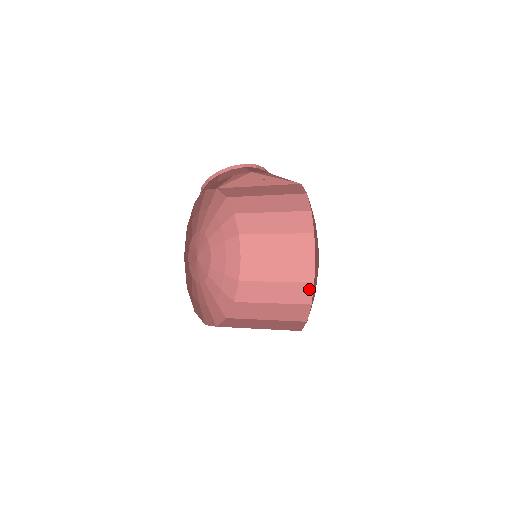
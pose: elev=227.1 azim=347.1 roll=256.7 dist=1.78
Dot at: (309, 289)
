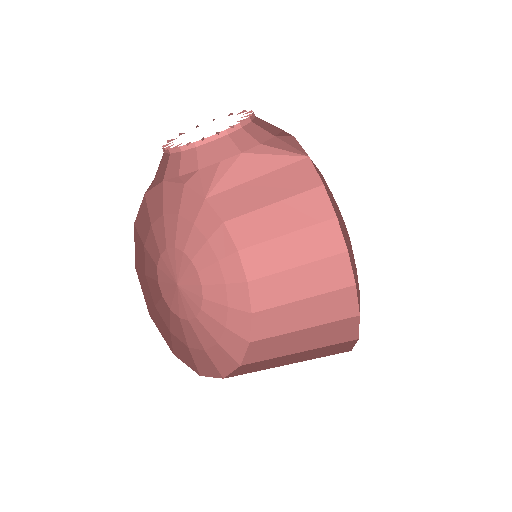
Dot at: (352, 324)
